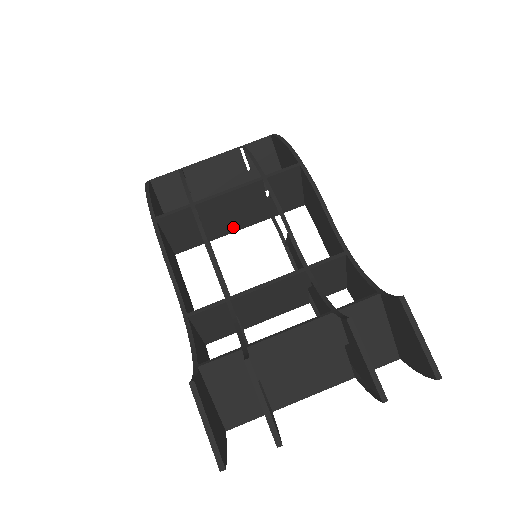
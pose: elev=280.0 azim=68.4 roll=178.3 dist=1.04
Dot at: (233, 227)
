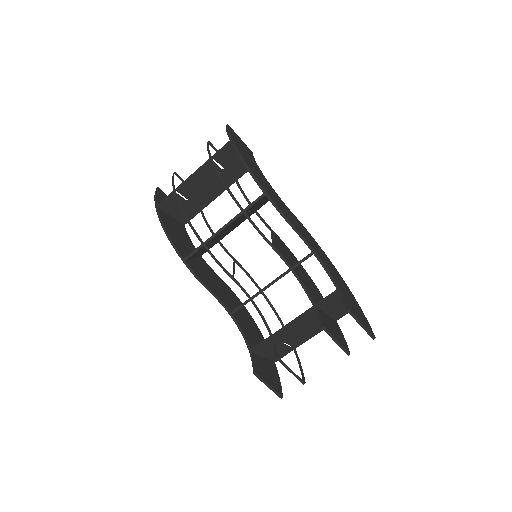
Dot at: (232, 230)
